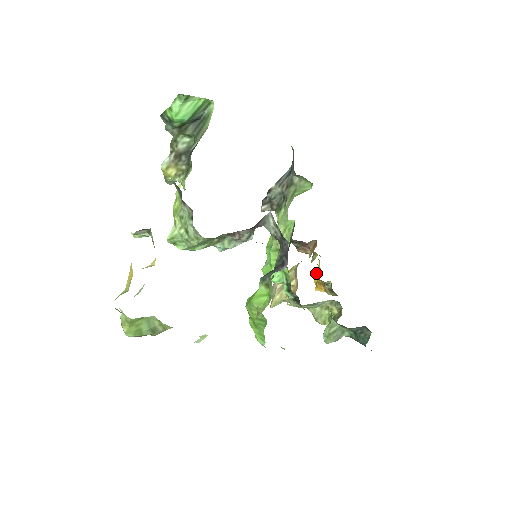
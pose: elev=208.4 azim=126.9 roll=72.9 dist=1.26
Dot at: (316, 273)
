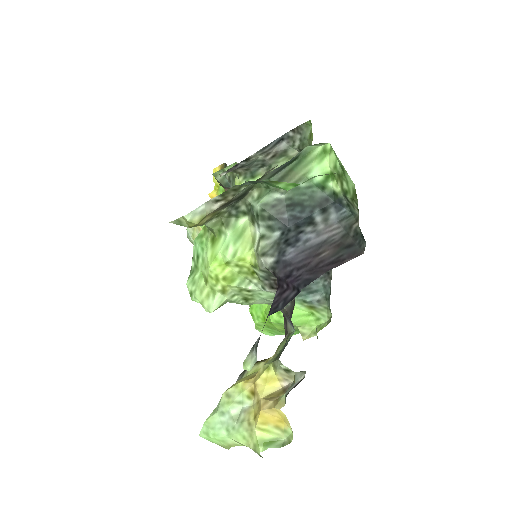
Dot at: occluded
